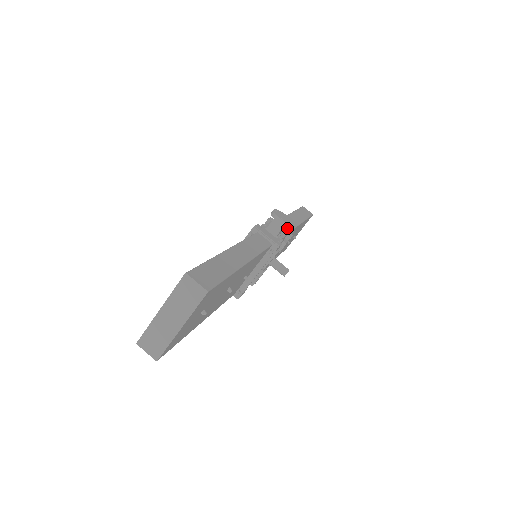
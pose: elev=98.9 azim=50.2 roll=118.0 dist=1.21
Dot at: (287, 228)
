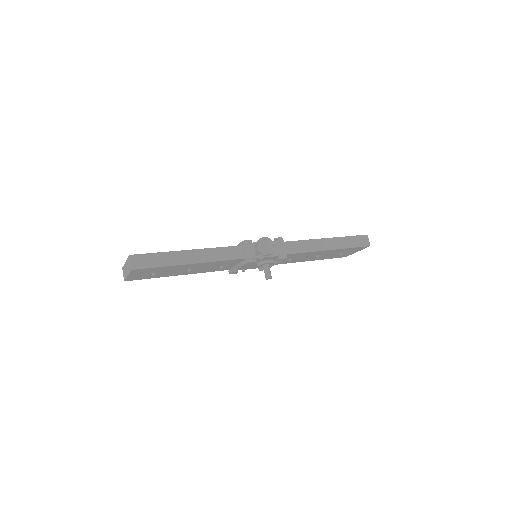
Dot at: (293, 250)
